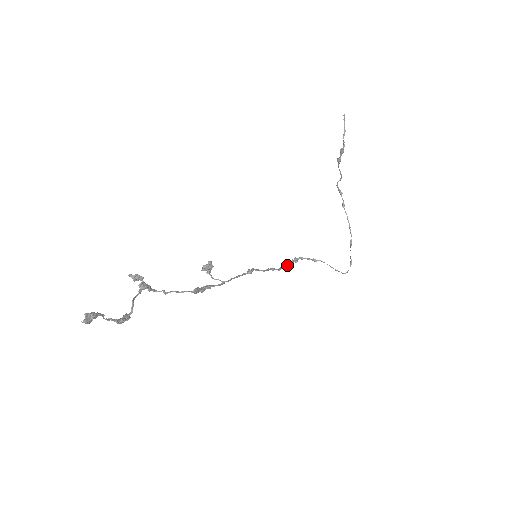
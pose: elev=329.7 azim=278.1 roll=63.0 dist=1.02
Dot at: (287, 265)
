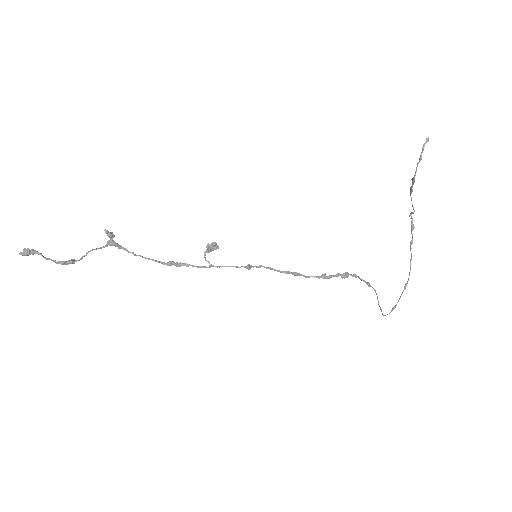
Dot at: (322, 276)
